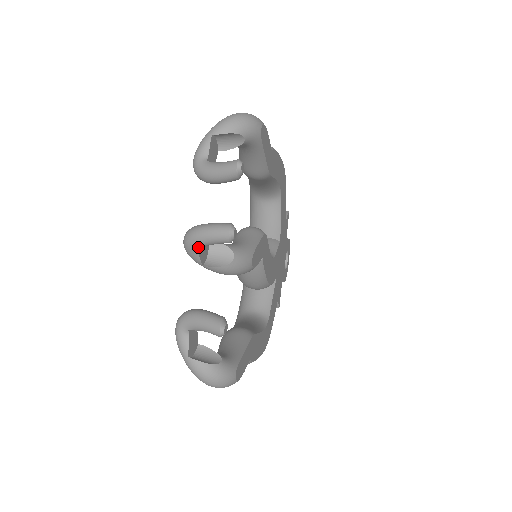
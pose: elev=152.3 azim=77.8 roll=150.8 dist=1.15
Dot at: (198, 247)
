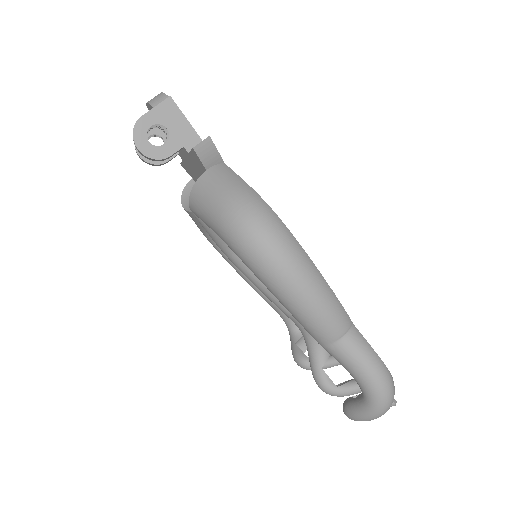
Dot at: occluded
